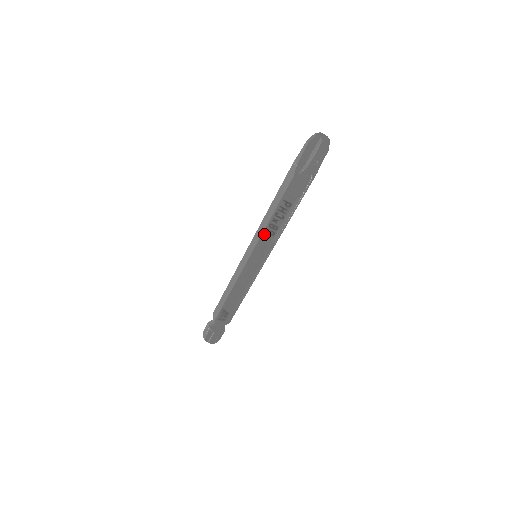
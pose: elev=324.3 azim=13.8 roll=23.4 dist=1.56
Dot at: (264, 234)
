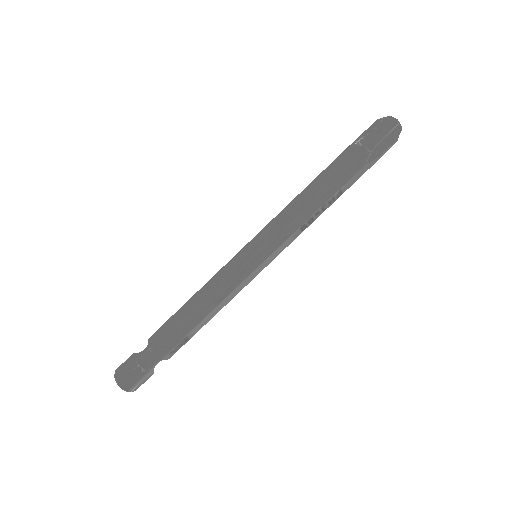
Dot at: (297, 230)
